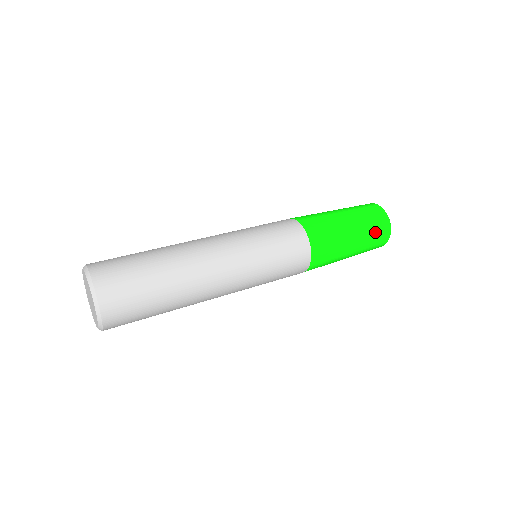
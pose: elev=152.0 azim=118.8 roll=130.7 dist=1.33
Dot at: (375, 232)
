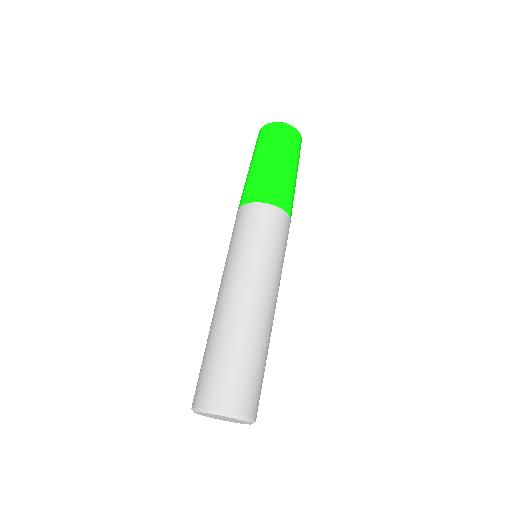
Dot at: (297, 149)
